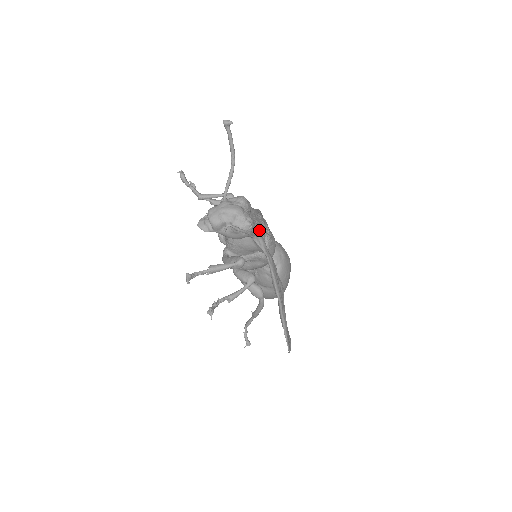
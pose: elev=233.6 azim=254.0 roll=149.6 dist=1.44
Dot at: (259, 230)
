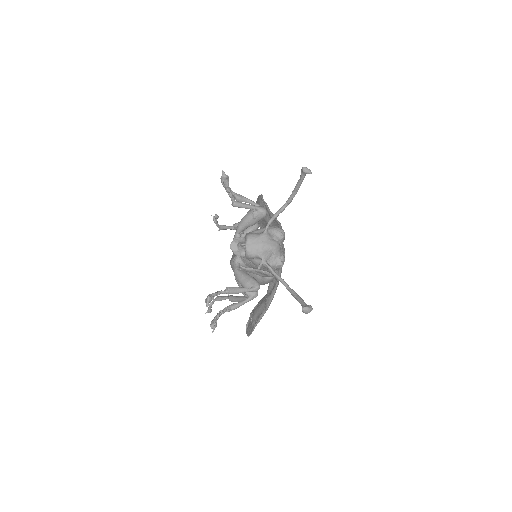
Dot at: (308, 310)
